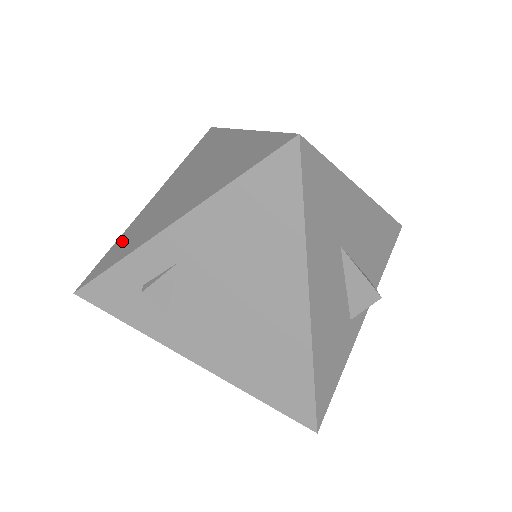
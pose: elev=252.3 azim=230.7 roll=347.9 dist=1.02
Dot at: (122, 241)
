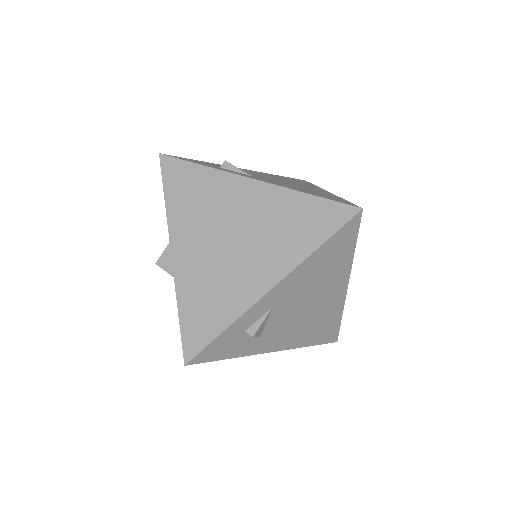
Dot at: (194, 306)
